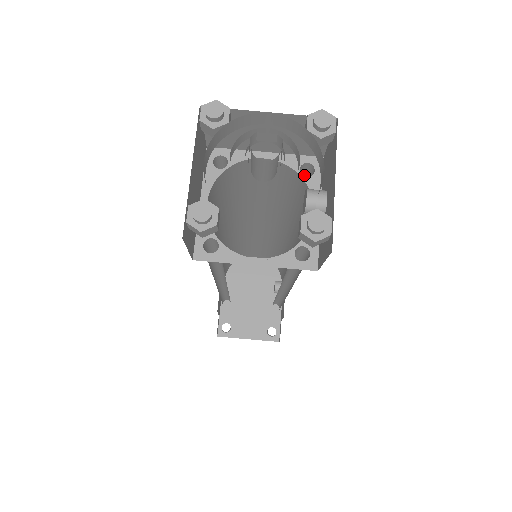
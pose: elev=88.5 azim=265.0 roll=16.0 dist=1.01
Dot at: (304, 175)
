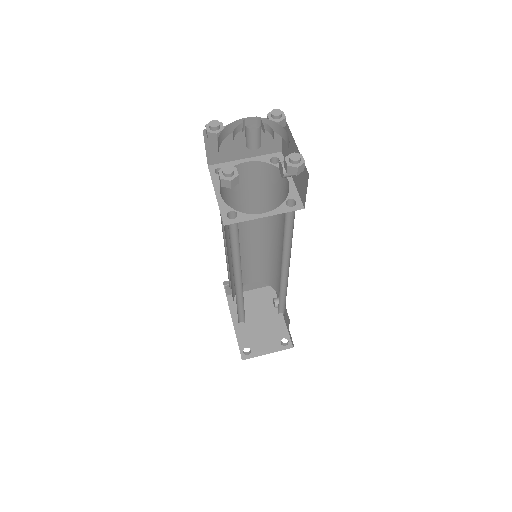
Dot at: occluded
